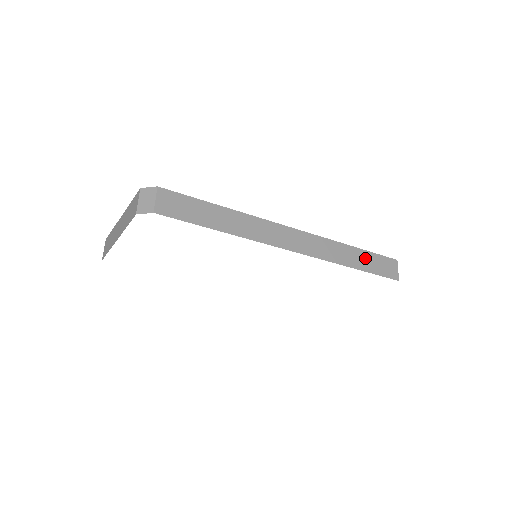
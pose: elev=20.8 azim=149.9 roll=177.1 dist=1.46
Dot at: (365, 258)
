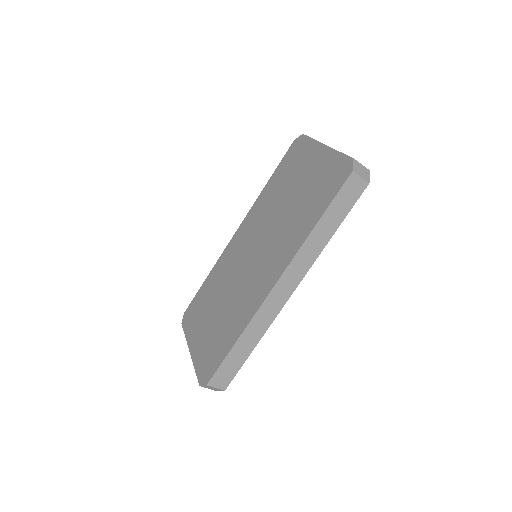
Dot at: (331, 217)
